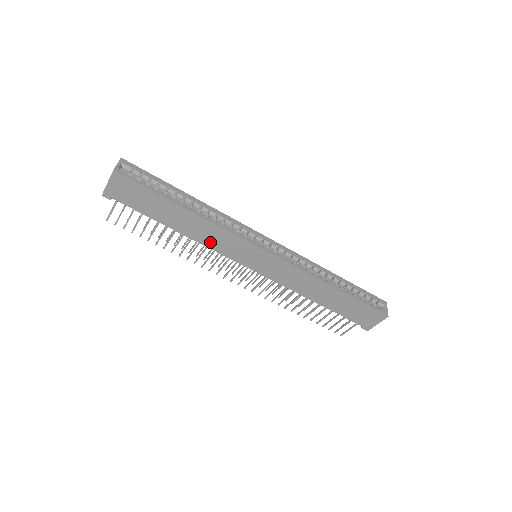
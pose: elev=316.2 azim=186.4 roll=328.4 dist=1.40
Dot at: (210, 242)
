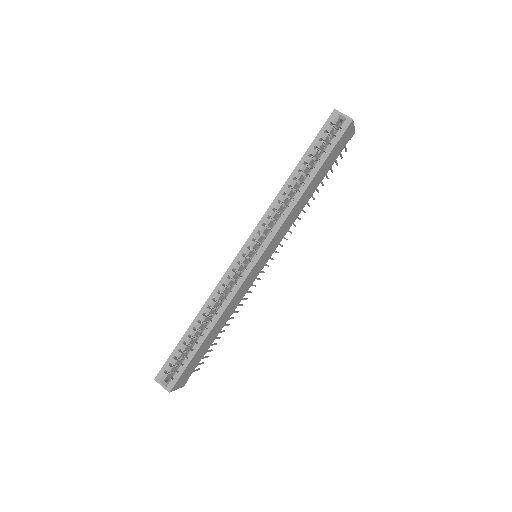
Dot at: (237, 303)
